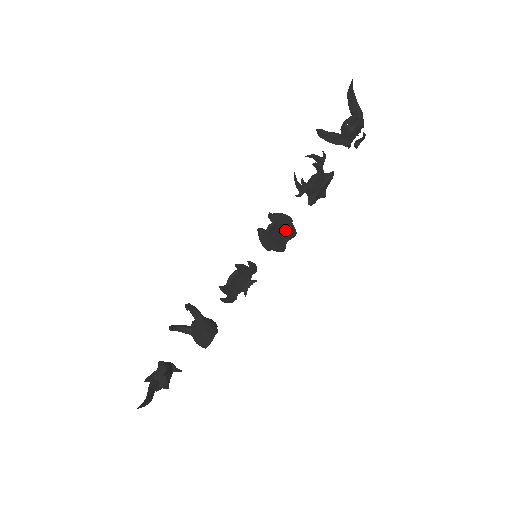
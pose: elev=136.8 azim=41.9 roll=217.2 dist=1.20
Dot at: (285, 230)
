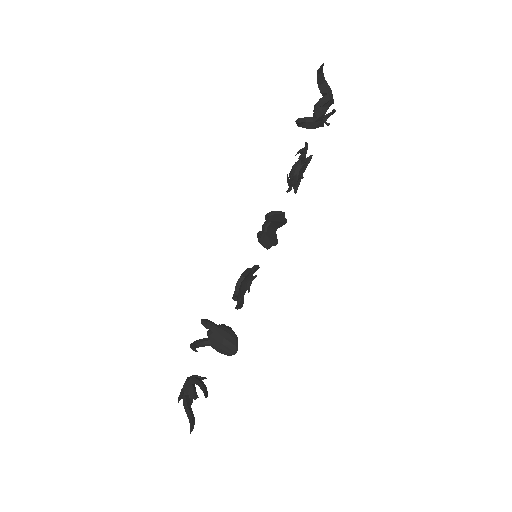
Dot at: (277, 223)
